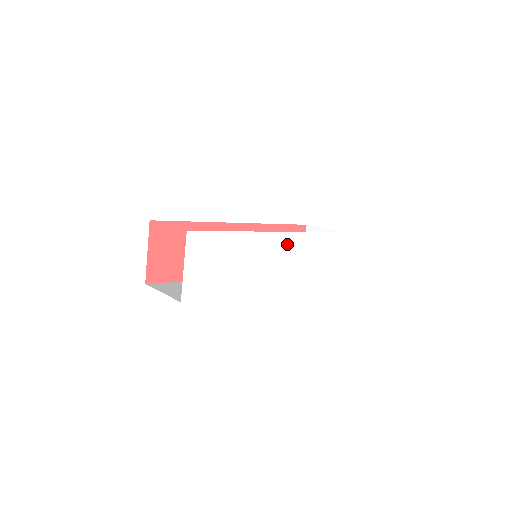
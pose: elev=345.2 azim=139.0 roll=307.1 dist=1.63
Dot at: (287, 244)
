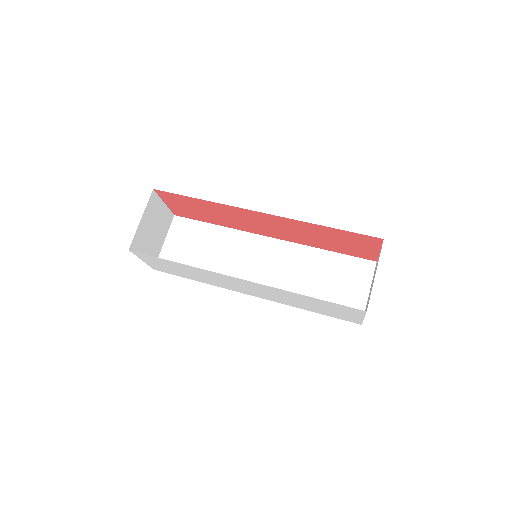
Dot at: (255, 285)
